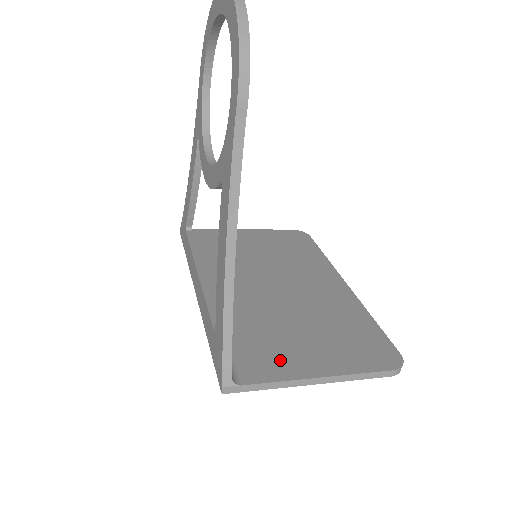
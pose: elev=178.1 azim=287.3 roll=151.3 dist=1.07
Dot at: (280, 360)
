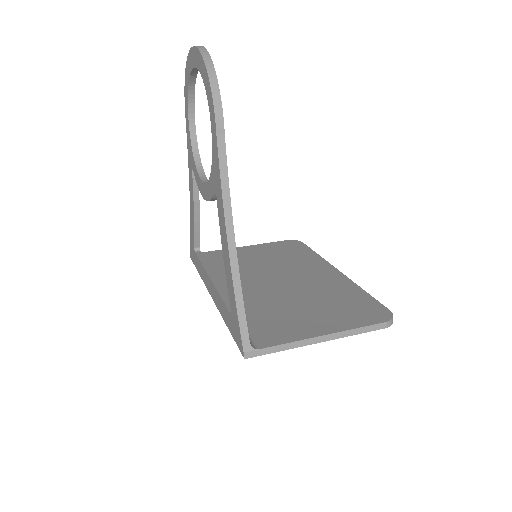
Dot at: (289, 329)
